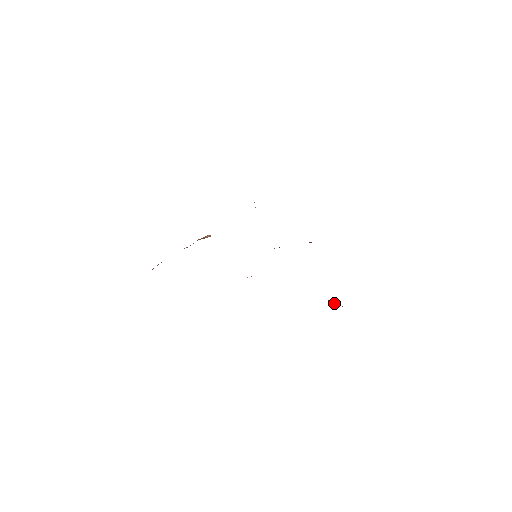
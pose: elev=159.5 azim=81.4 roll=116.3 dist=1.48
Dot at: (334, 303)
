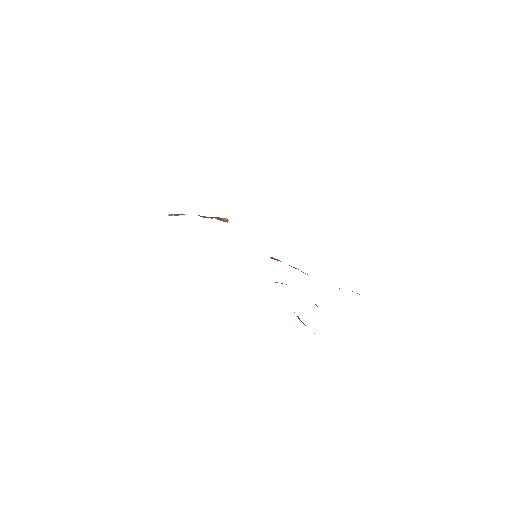
Dot at: (301, 321)
